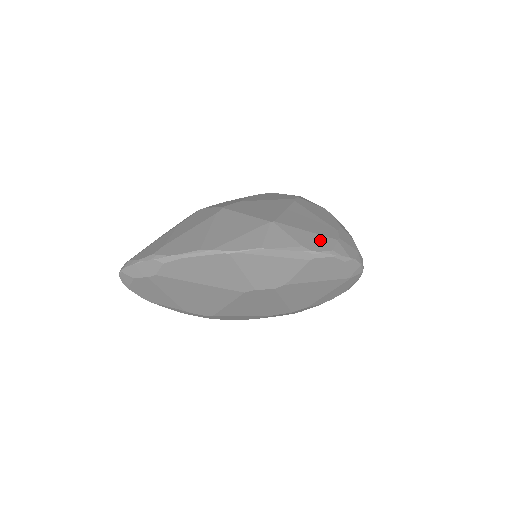
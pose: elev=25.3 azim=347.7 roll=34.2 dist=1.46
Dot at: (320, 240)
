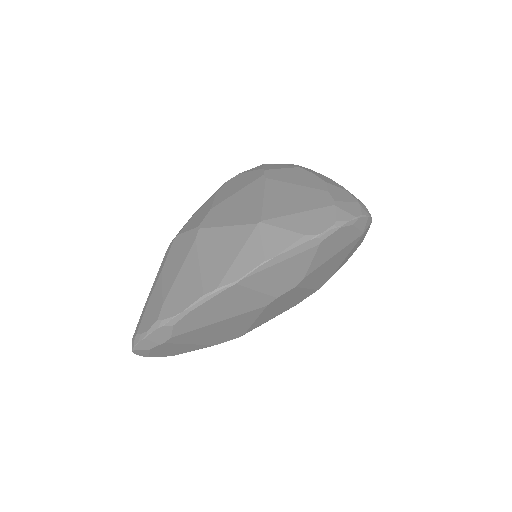
Dot at: (318, 216)
